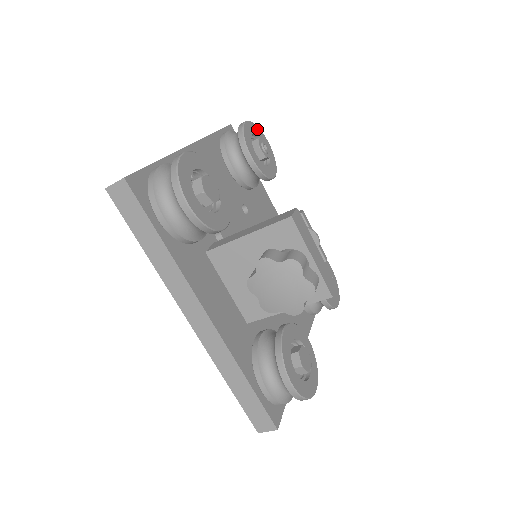
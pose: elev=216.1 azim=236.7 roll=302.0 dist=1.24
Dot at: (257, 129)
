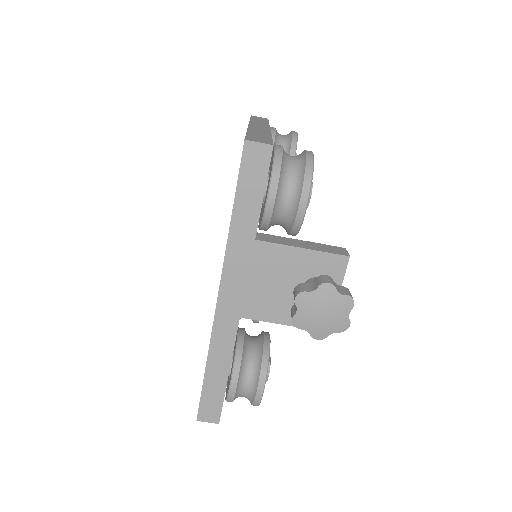
Dot at: occluded
